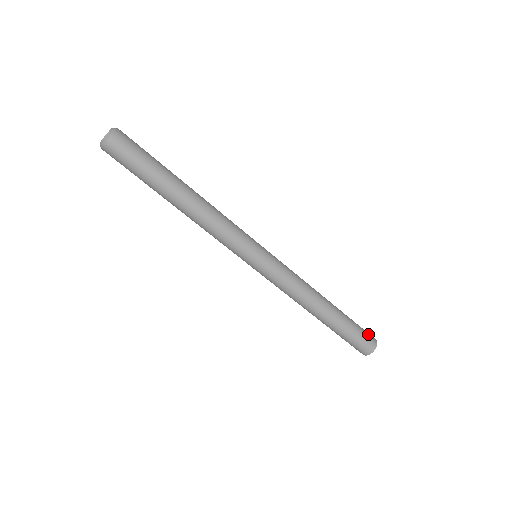
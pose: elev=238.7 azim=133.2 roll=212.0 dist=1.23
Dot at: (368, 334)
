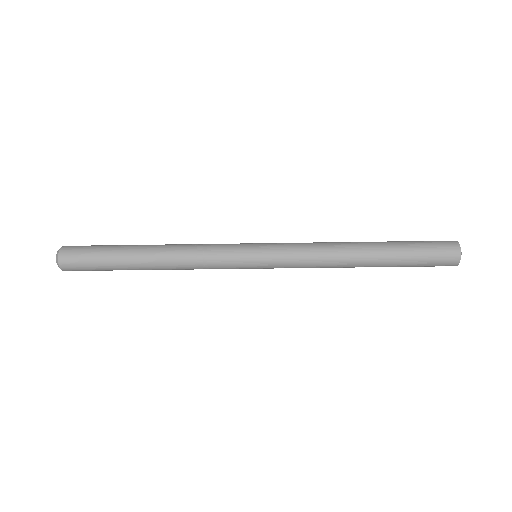
Dot at: (443, 258)
